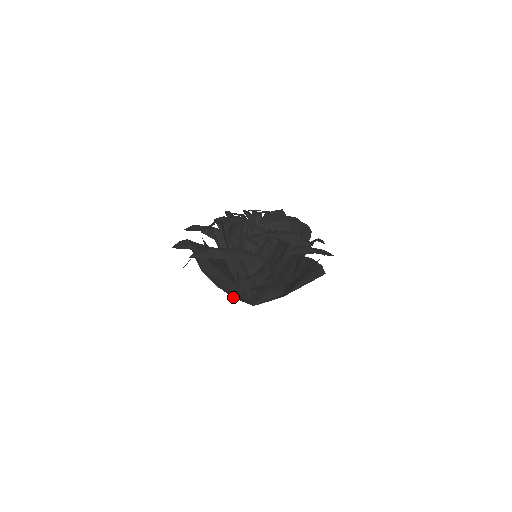
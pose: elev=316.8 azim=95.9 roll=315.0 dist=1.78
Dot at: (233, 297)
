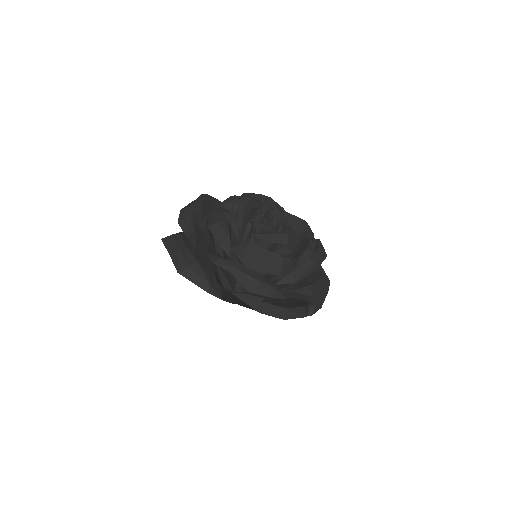
Dot at: (223, 277)
